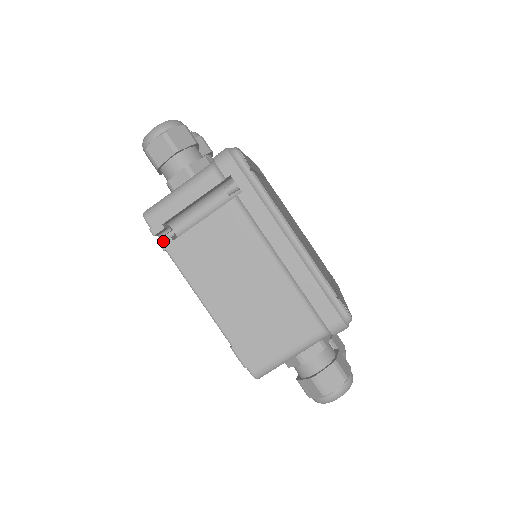
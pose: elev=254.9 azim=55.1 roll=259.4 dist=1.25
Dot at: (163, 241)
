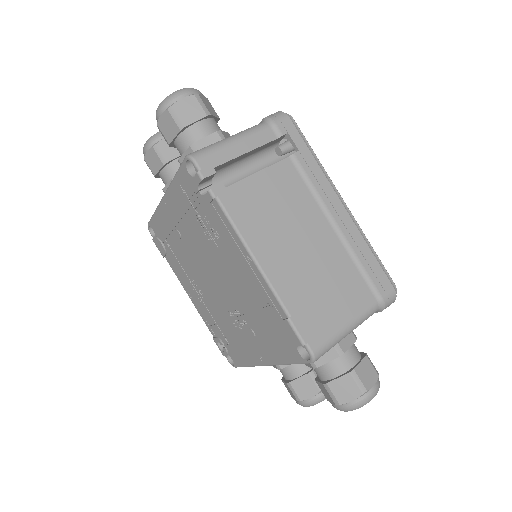
Dot at: (202, 194)
